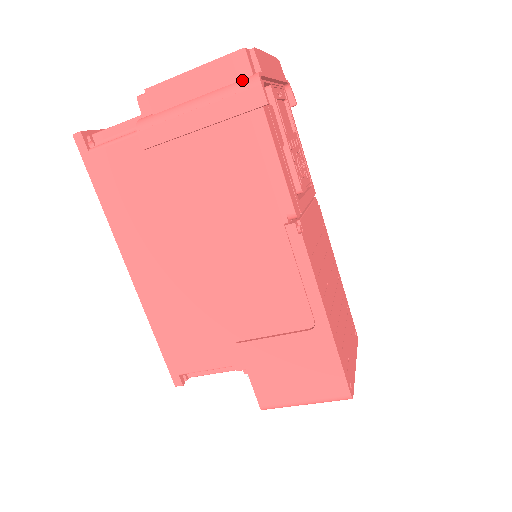
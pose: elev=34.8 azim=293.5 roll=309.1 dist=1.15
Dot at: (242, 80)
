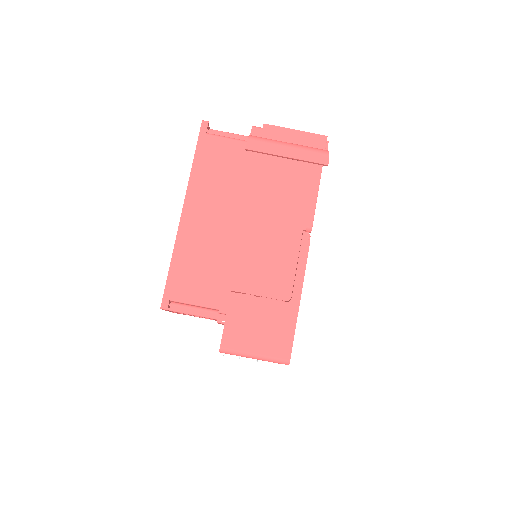
Dot at: (319, 149)
